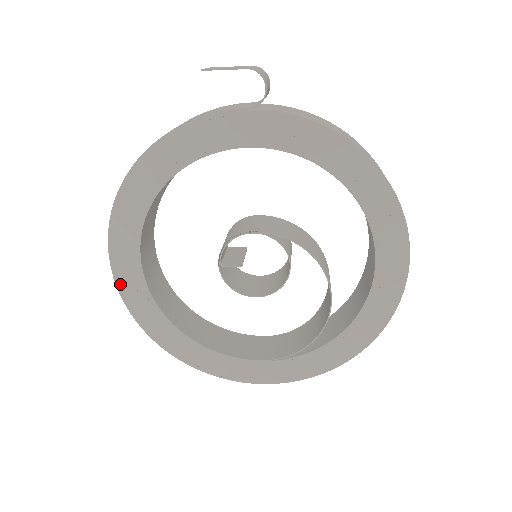
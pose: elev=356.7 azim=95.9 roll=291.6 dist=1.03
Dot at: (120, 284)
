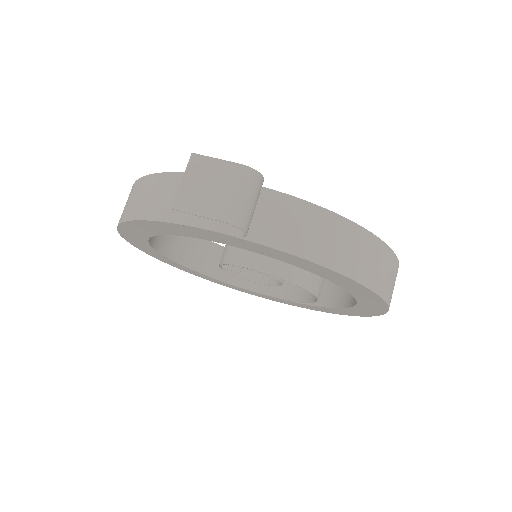
Dot at: (140, 249)
